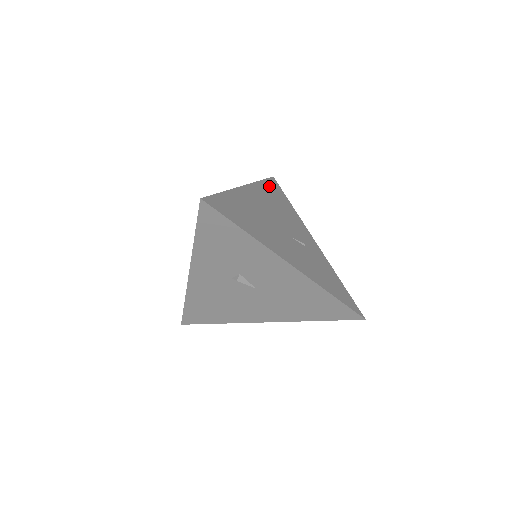
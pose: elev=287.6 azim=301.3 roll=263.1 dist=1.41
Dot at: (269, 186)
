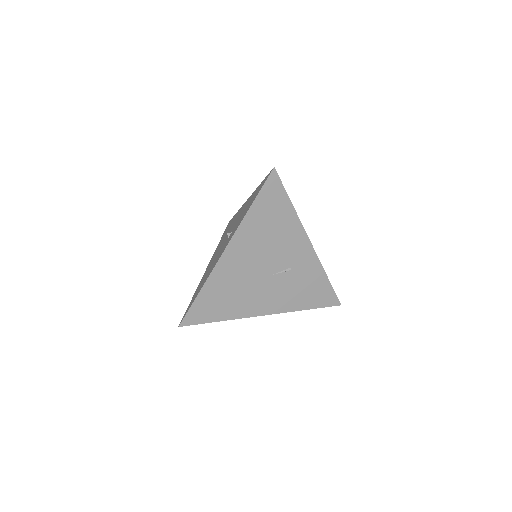
Dot at: (261, 205)
